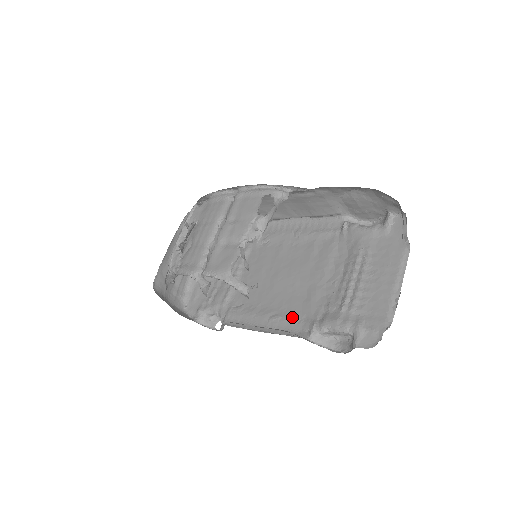
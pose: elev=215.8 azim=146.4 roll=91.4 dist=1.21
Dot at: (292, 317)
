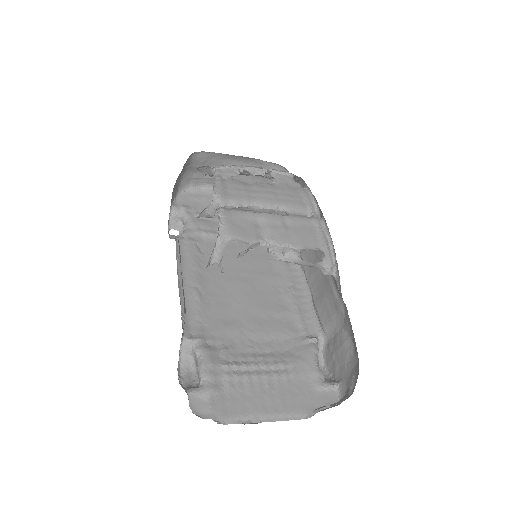
Dot at: (203, 312)
